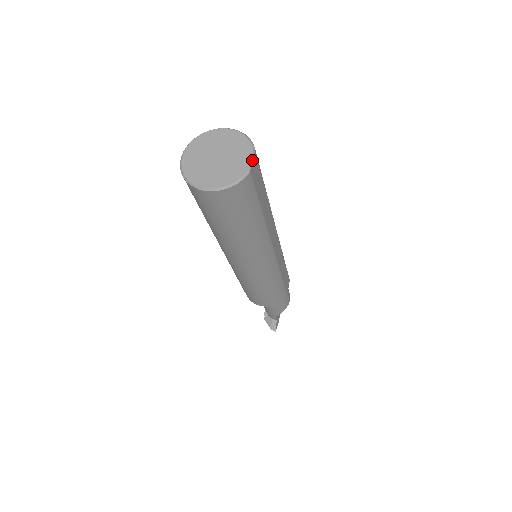
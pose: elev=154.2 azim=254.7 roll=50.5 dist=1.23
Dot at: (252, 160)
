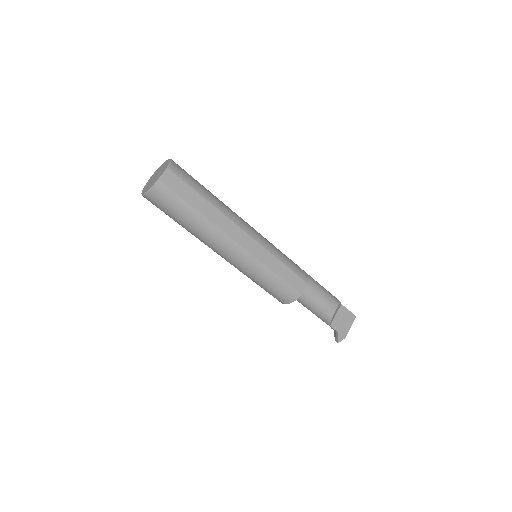
Dot at: (163, 174)
